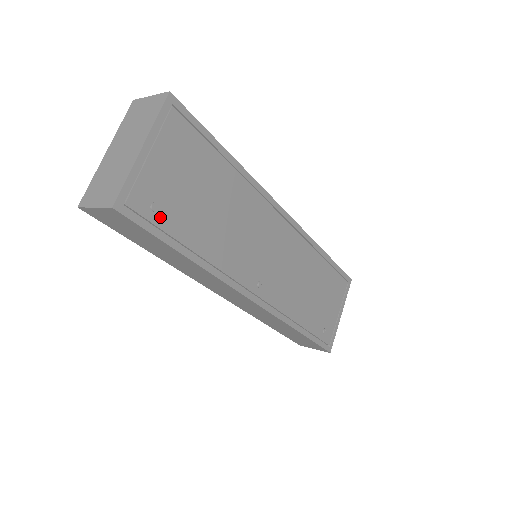
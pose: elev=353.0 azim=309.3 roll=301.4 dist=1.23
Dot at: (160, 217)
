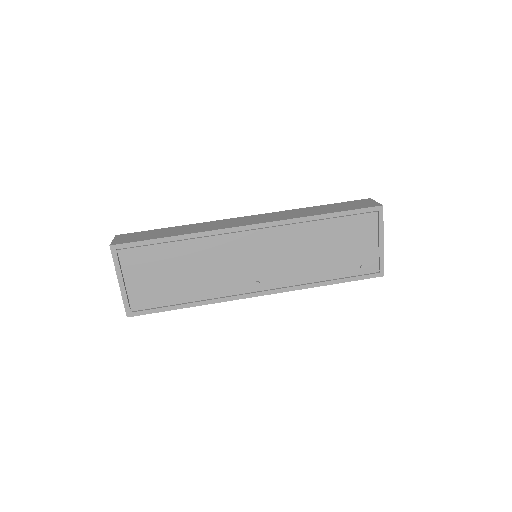
Dot at: (154, 302)
